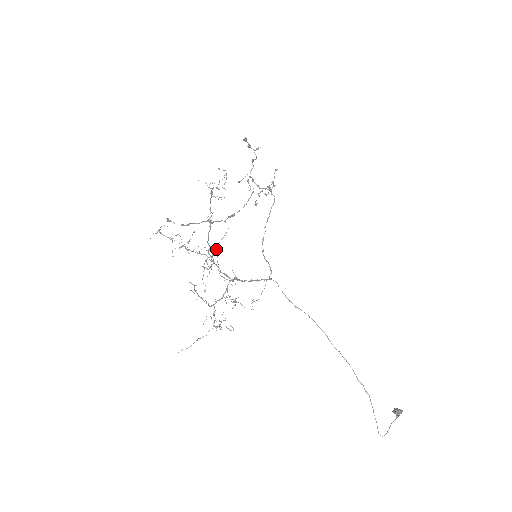
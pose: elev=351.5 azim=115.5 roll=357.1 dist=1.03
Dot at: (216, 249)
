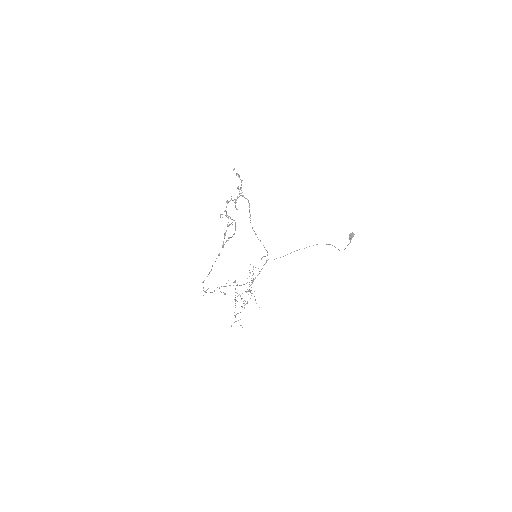
Dot at: occluded
